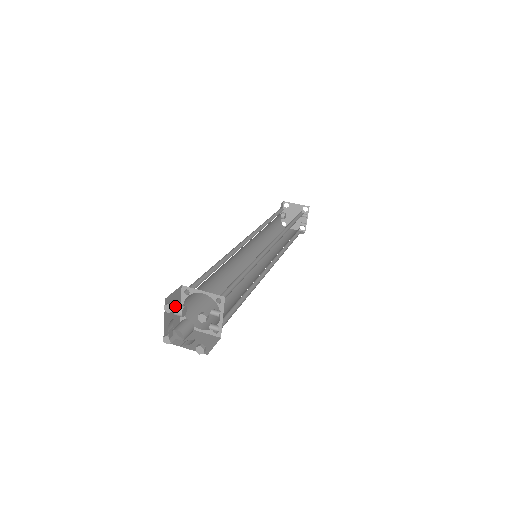
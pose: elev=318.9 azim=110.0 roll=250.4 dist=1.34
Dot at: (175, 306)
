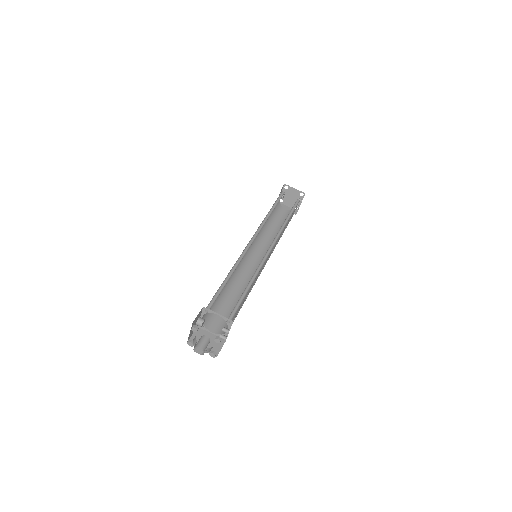
Dot at: (197, 320)
